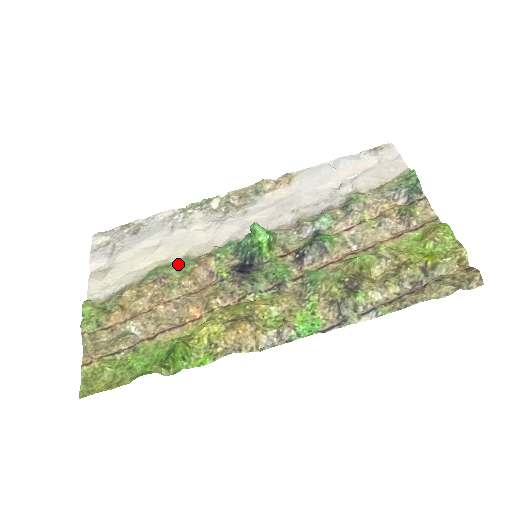
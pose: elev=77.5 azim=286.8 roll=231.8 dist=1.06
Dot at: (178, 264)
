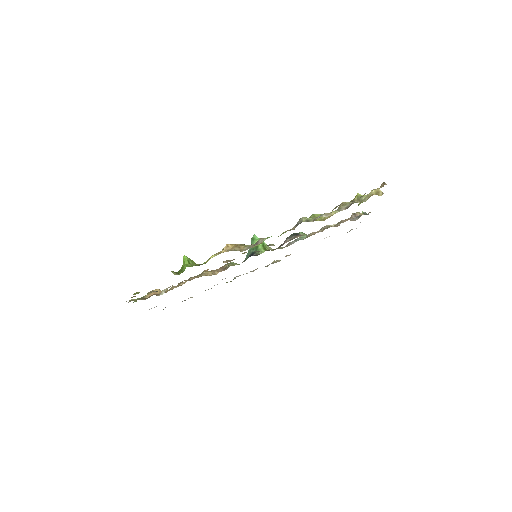
Dot at: occluded
